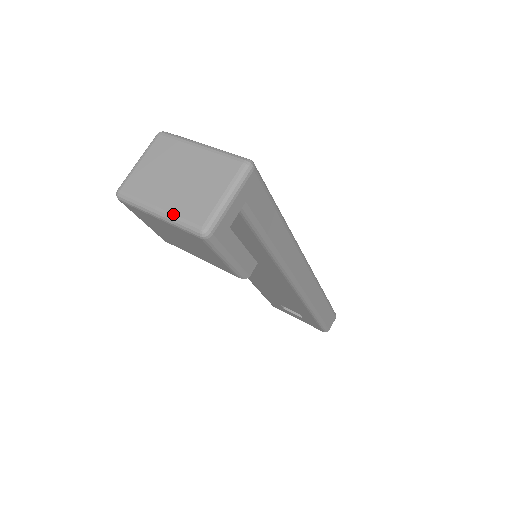
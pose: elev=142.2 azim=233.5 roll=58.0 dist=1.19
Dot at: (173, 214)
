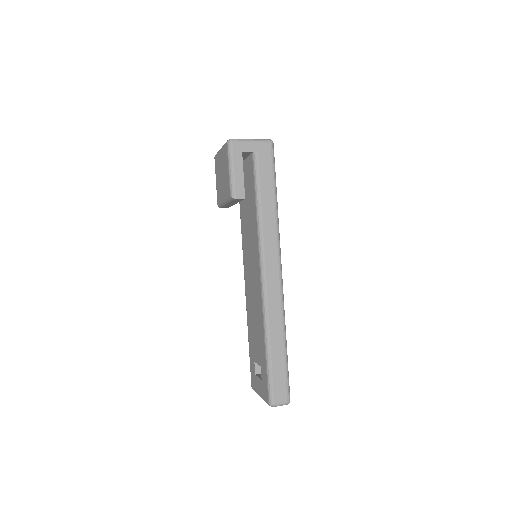
Dot at: occluded
